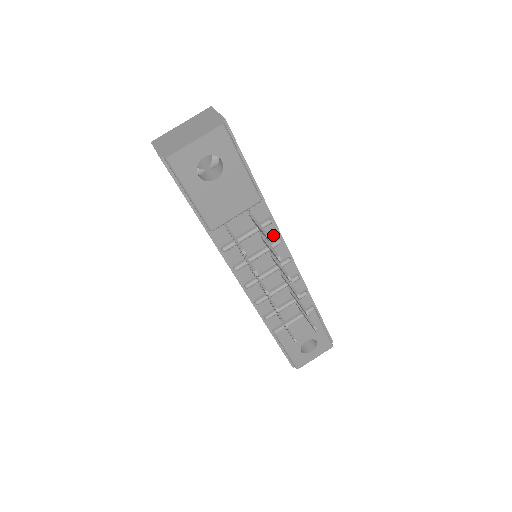
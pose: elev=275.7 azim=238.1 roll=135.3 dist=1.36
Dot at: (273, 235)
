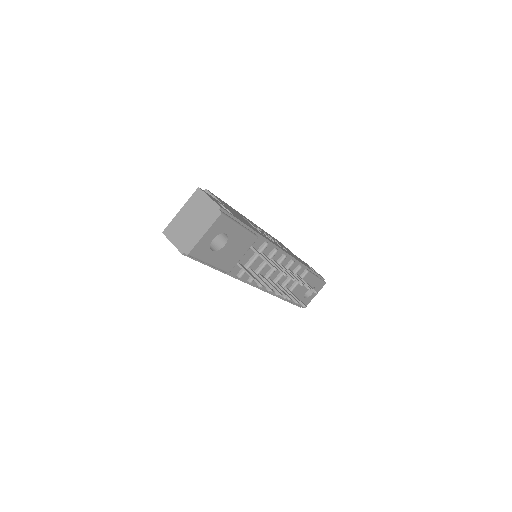
Dot at: (270, 249)
